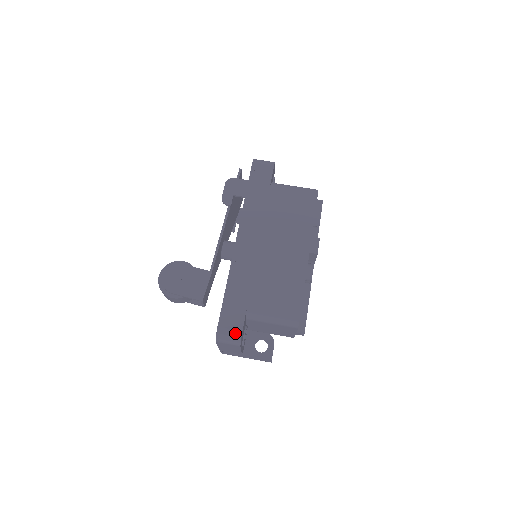
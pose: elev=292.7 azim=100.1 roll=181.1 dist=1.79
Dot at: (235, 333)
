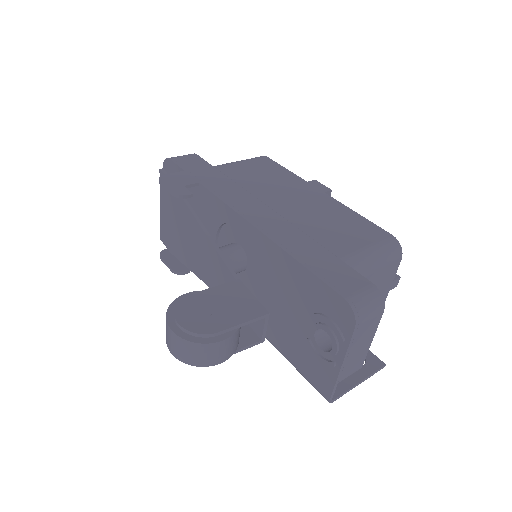
Dot at: (369, 290)
